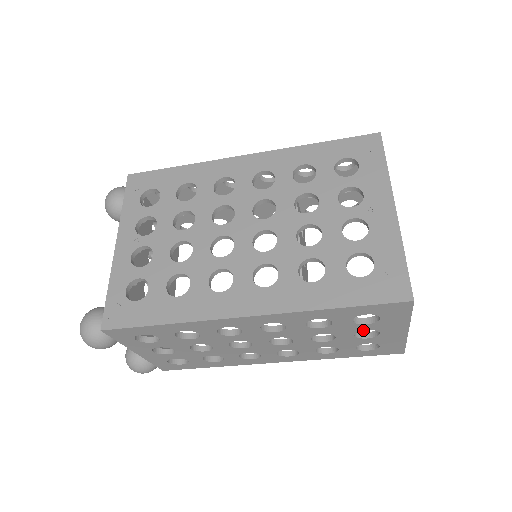
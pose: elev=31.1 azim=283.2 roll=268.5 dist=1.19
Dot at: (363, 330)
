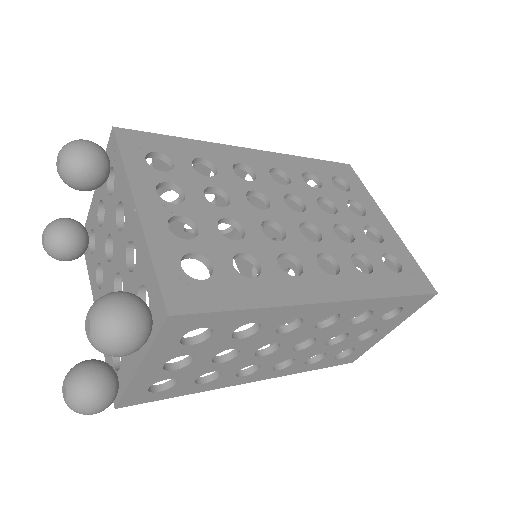
Dot at: occluded
